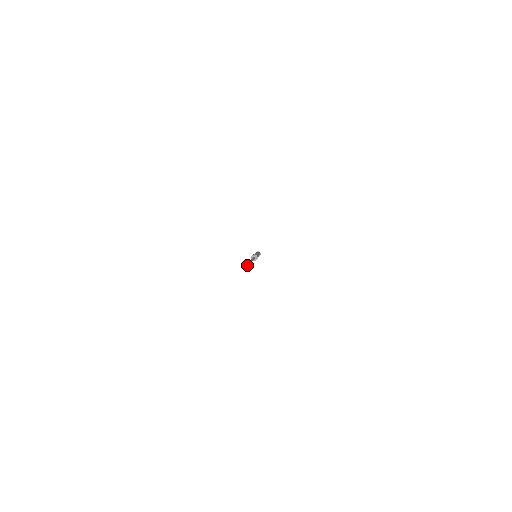
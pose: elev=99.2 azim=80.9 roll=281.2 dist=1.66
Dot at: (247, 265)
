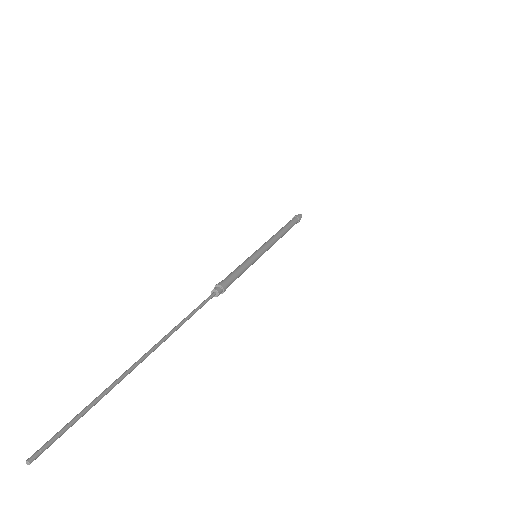
Dot at: (27, 463)
